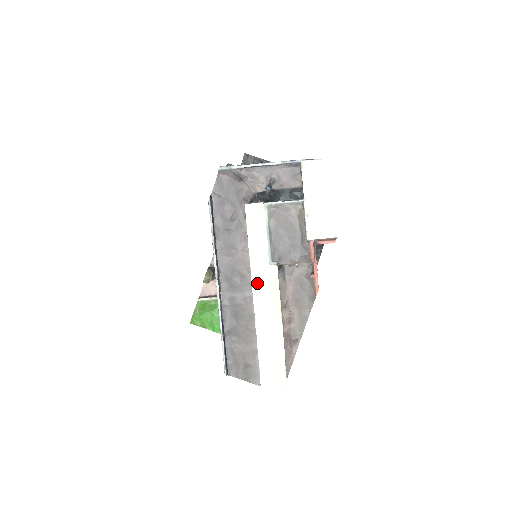
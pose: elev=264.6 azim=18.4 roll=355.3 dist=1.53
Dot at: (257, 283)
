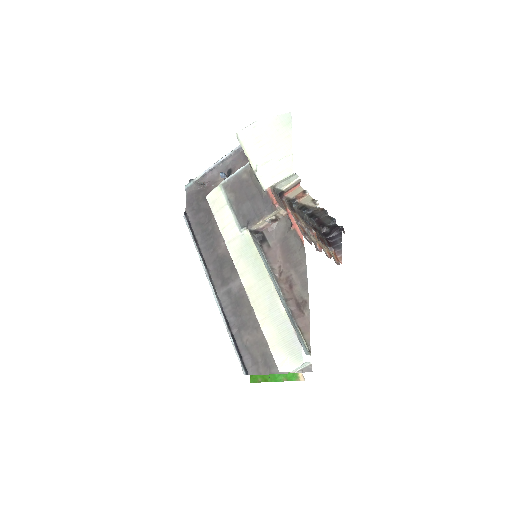
Dot at: (236, 256)
